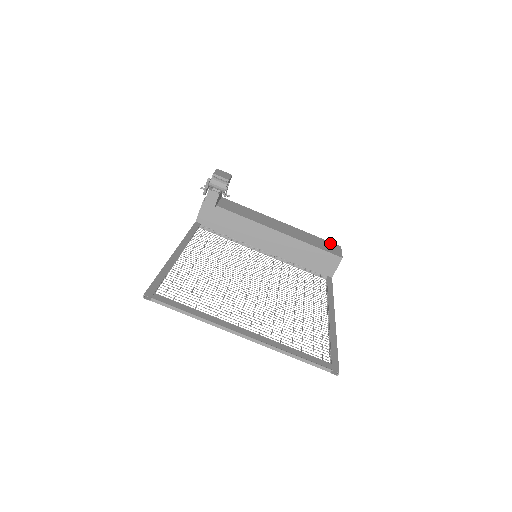
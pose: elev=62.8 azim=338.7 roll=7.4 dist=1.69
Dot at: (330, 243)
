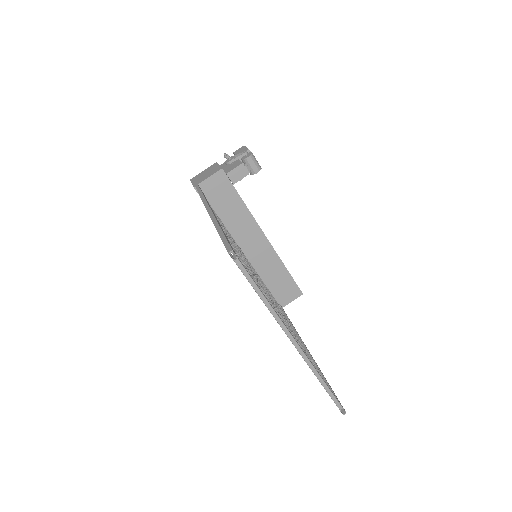
Dot at: occluded
